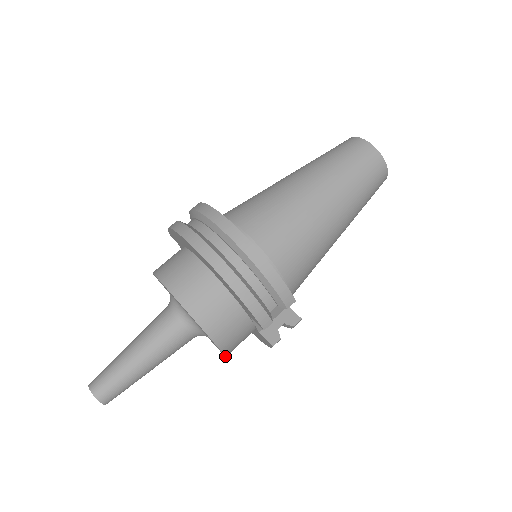
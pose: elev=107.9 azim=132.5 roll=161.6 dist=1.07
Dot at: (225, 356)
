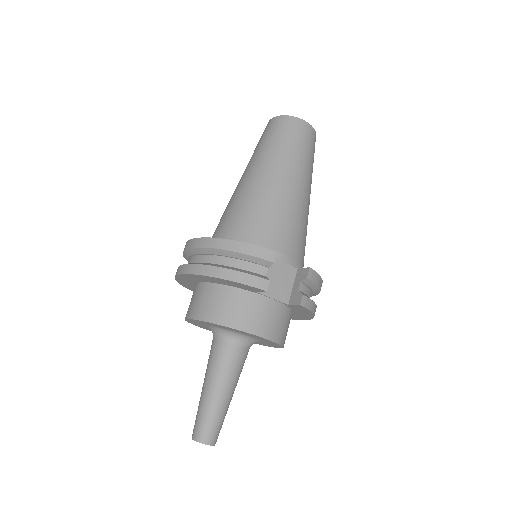
Dot at: (273, 342)
